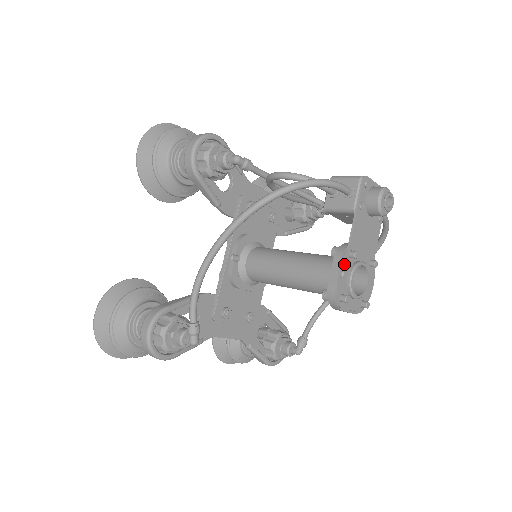
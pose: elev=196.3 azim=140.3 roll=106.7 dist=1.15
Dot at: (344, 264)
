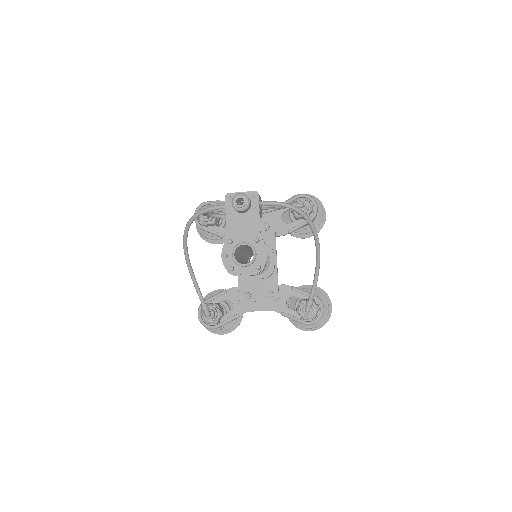
Dot at: (226, 249)
